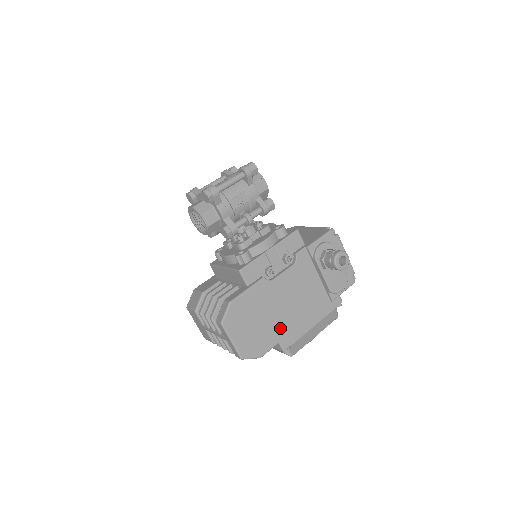
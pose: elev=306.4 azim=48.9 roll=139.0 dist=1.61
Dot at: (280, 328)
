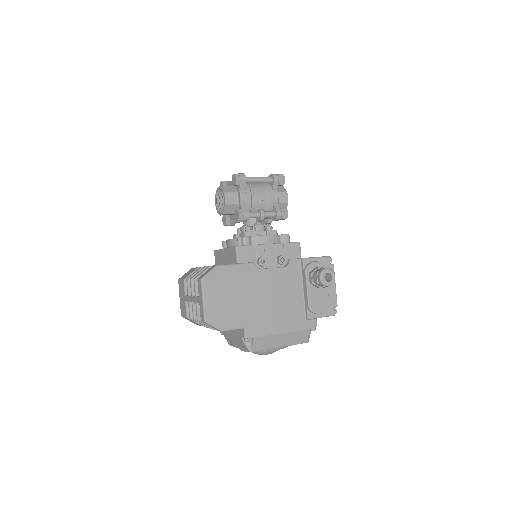
Dot at: (251, 315)
